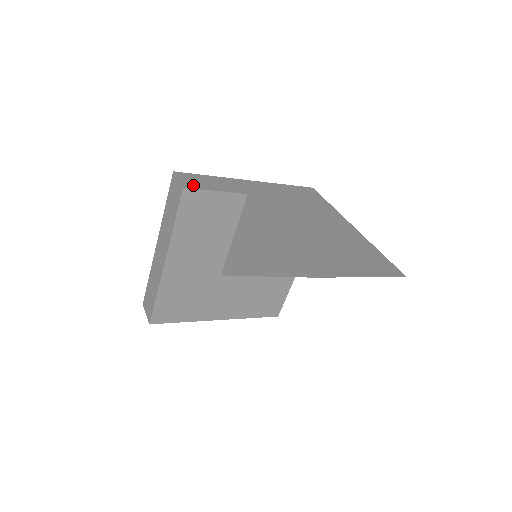
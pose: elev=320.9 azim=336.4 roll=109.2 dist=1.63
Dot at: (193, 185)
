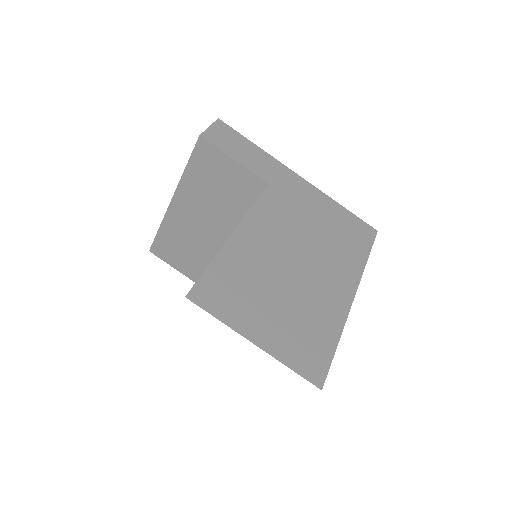
Dot at: (216, 140)
